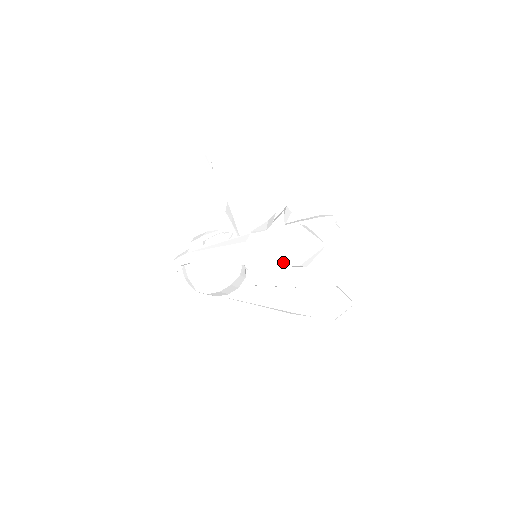
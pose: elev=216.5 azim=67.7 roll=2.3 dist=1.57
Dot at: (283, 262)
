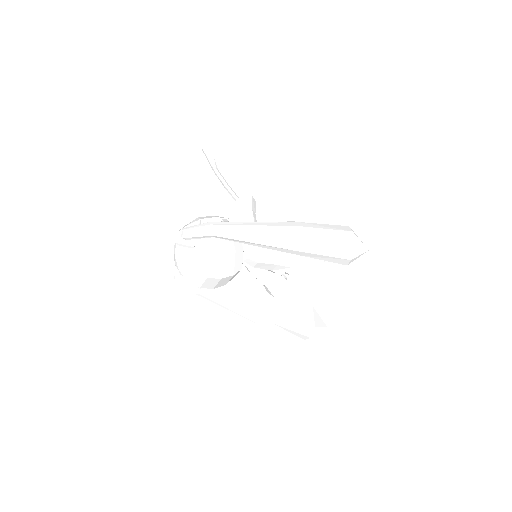
Dot at: (335, 253)
